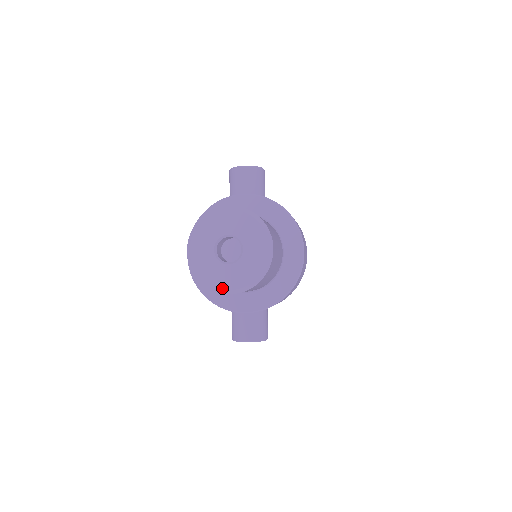
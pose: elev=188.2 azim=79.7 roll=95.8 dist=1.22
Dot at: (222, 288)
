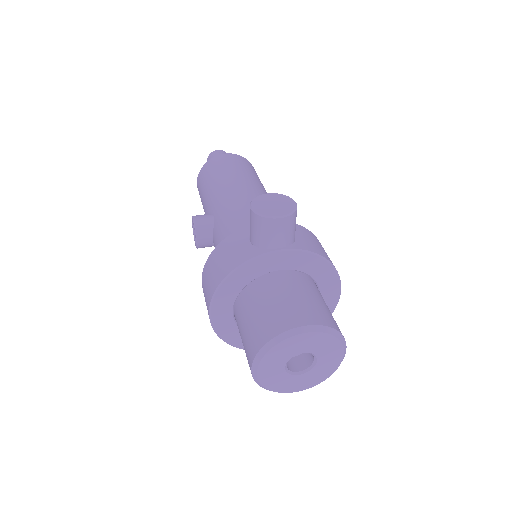
Dot at: (291, 392)
